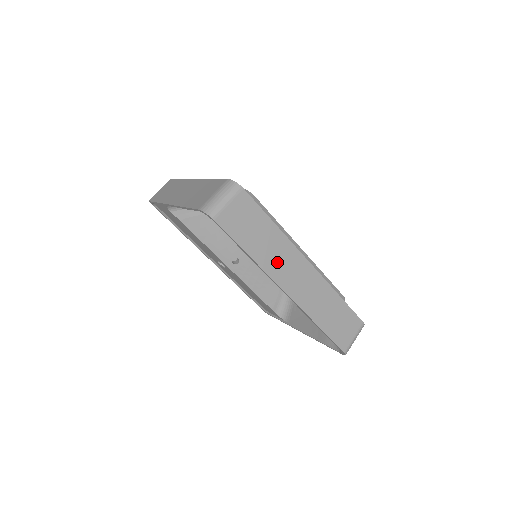
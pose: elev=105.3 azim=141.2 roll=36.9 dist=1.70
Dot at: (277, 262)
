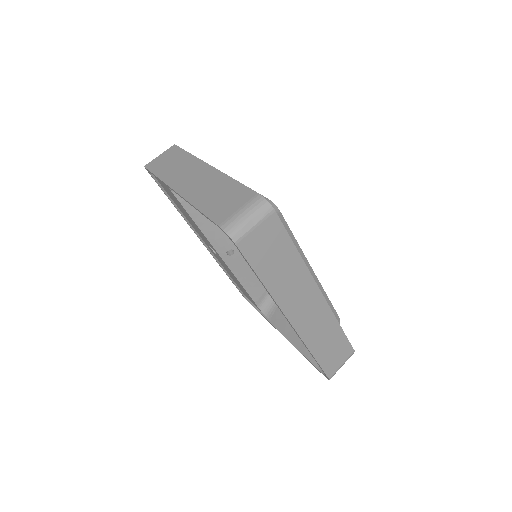
Dot at: (290, 291)
